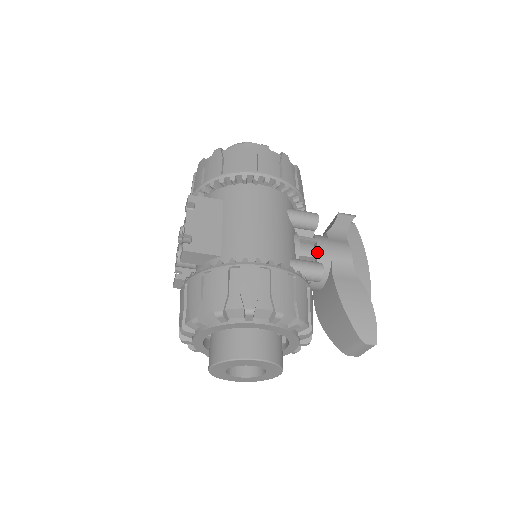
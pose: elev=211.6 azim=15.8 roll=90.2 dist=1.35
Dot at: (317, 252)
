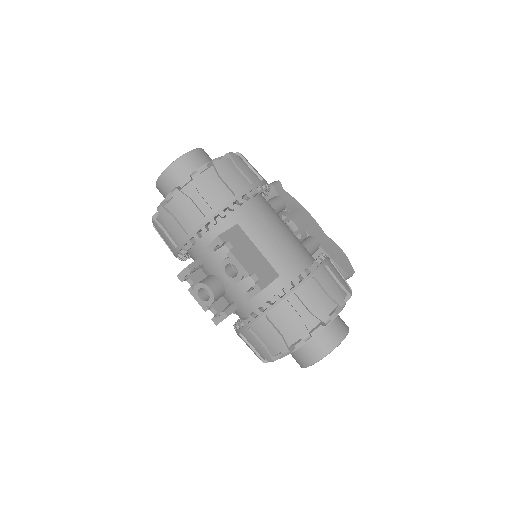
Dot at: (298, 228)
